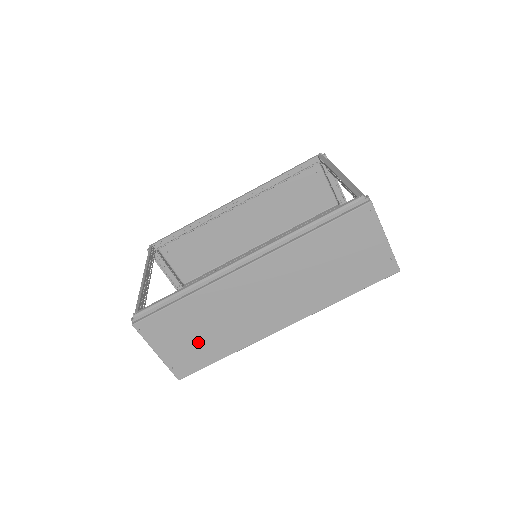
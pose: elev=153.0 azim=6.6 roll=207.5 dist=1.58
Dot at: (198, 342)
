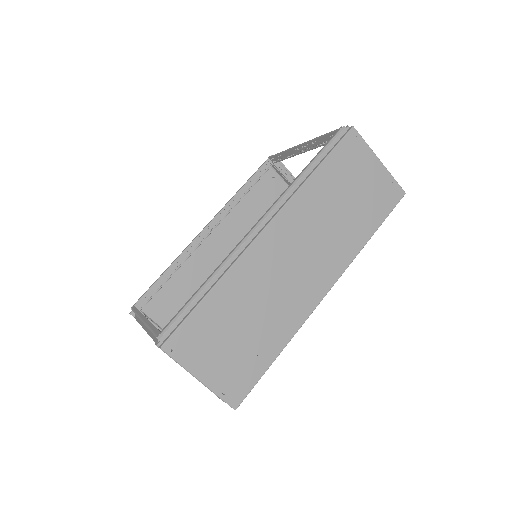
Dot at: (242, 346)
